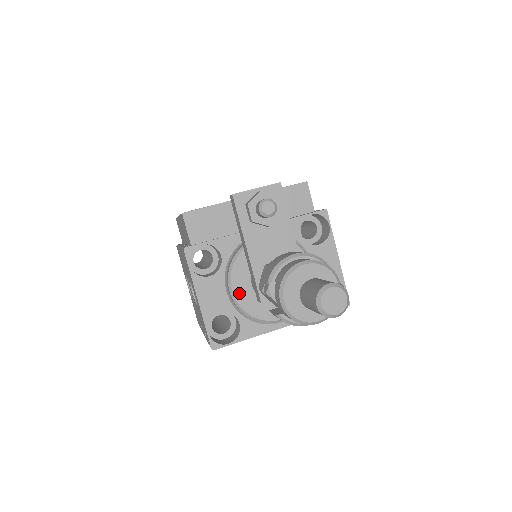
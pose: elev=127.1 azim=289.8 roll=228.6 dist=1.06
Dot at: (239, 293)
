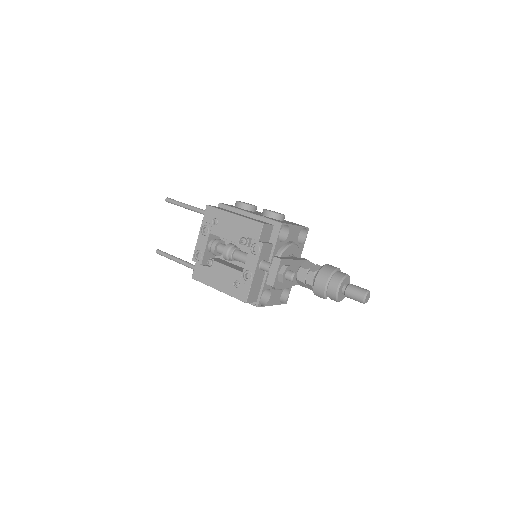
Dot at: (283, 286)
